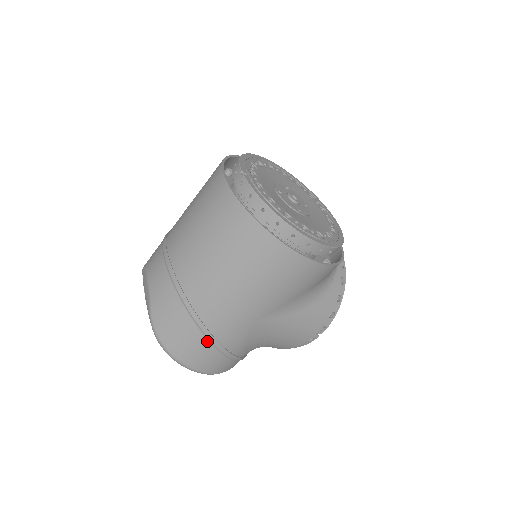
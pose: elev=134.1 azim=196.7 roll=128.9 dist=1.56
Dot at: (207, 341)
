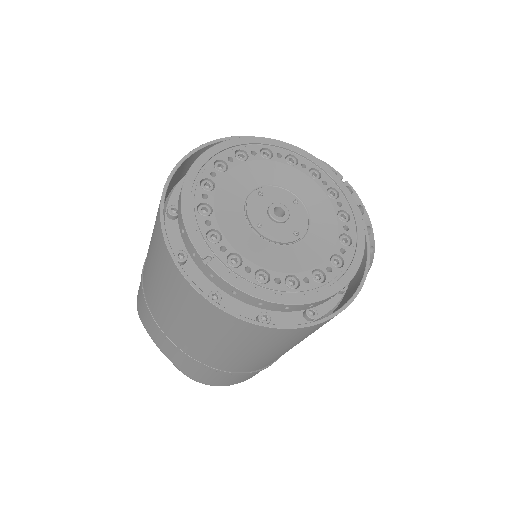
Dot at: occluded
